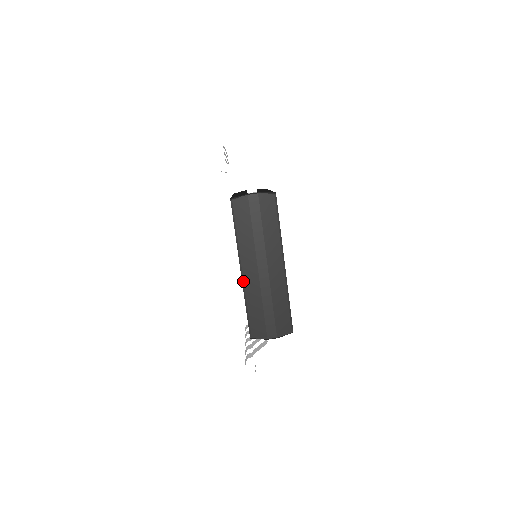
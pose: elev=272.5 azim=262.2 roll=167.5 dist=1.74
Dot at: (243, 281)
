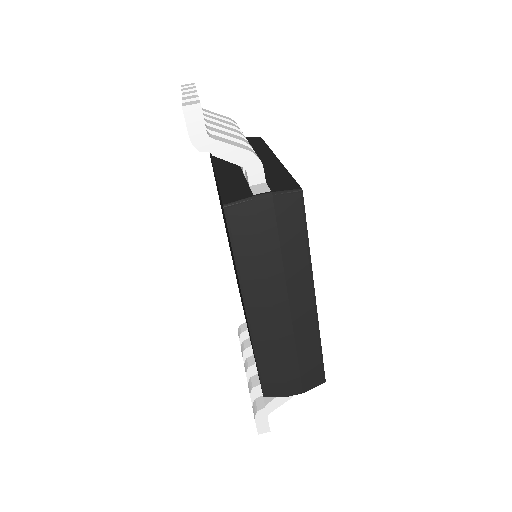
Dot at: (250, 327)
